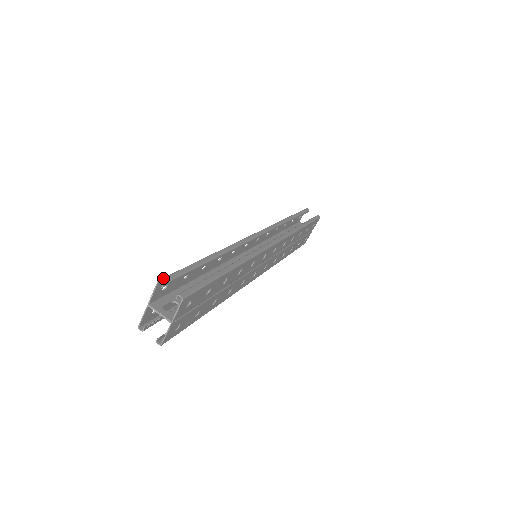
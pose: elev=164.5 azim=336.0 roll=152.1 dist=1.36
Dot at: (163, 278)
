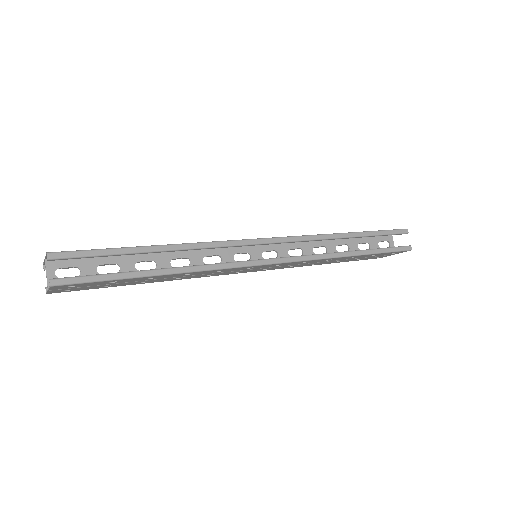
Dot at: (55, 253)
